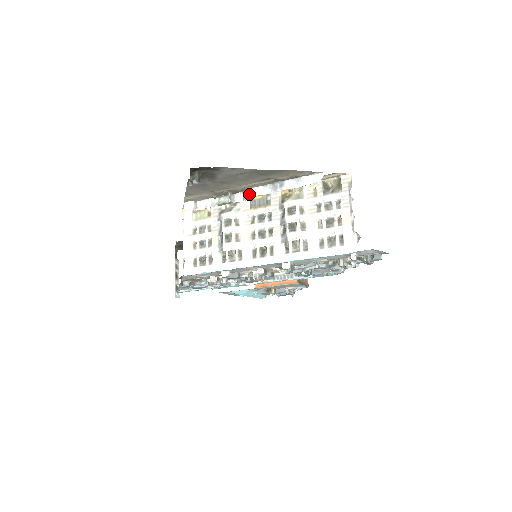
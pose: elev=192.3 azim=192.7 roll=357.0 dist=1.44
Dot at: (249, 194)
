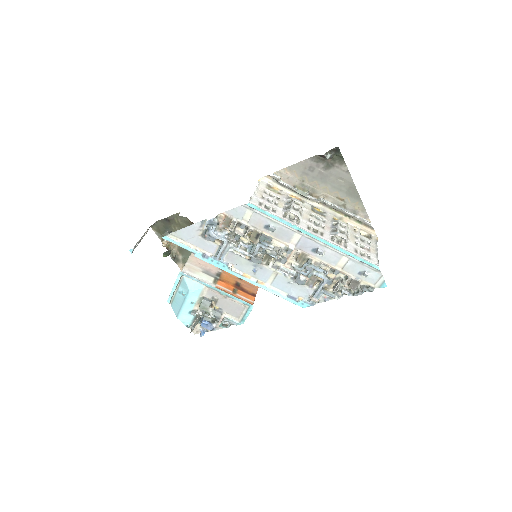
Dot at: (323, 200)
